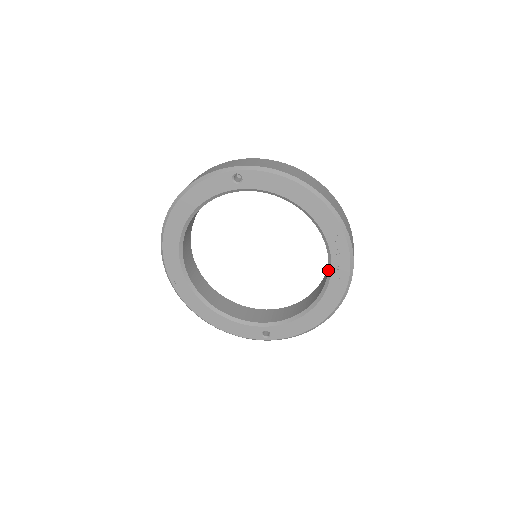
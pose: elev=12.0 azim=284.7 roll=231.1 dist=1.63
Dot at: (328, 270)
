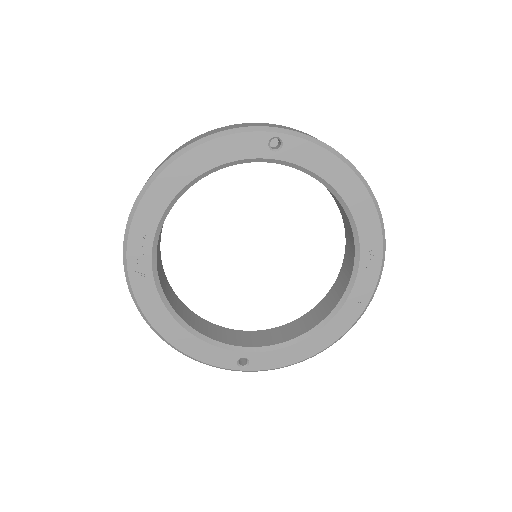
Dot at: (348, 286)
